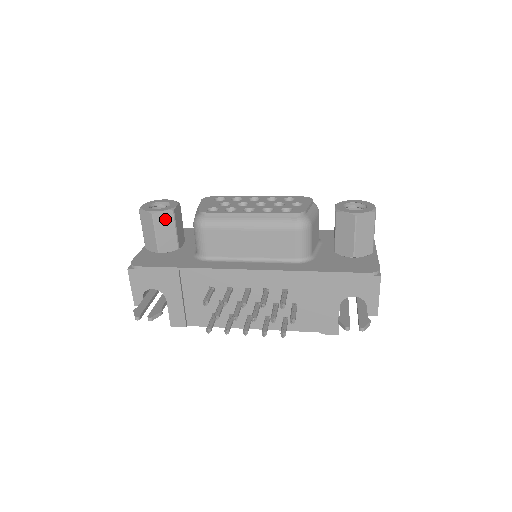
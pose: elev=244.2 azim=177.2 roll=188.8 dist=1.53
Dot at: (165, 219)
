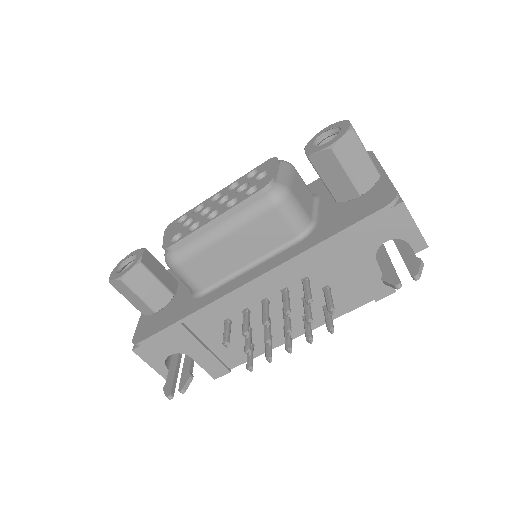
Dot at: (138, 276)
